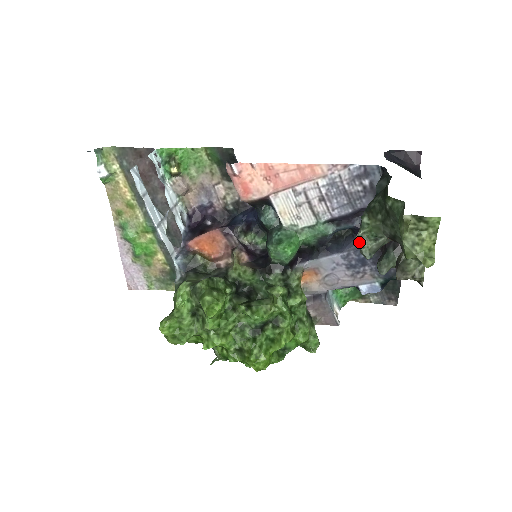
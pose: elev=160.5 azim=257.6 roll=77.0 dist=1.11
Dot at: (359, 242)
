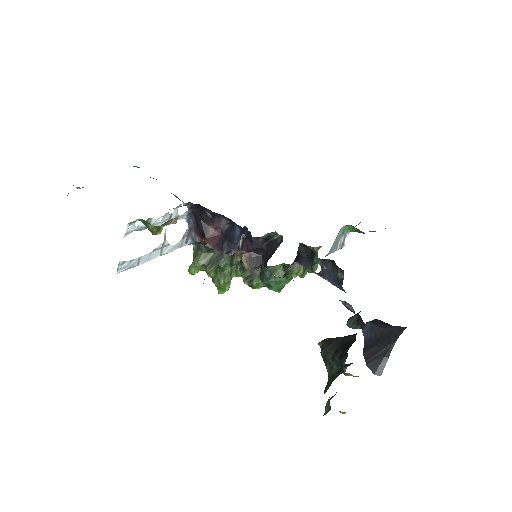
Dot at: occluded
